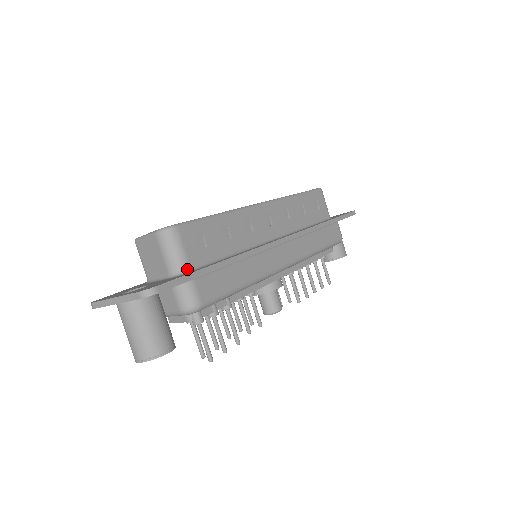
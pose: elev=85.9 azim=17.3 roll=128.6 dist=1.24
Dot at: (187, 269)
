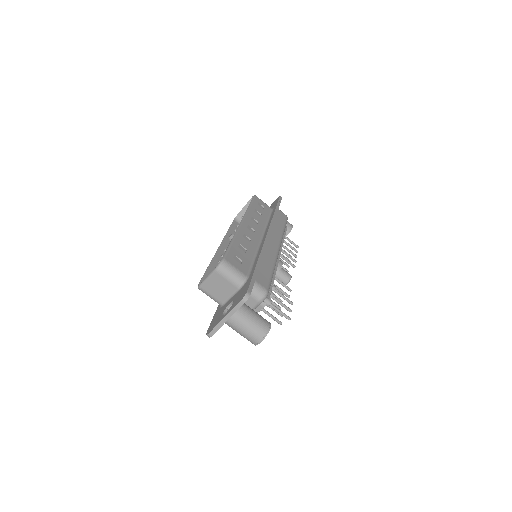
Dot at: (246, 278)
